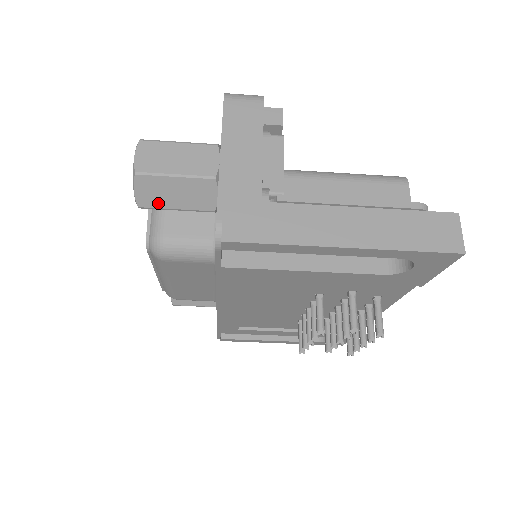
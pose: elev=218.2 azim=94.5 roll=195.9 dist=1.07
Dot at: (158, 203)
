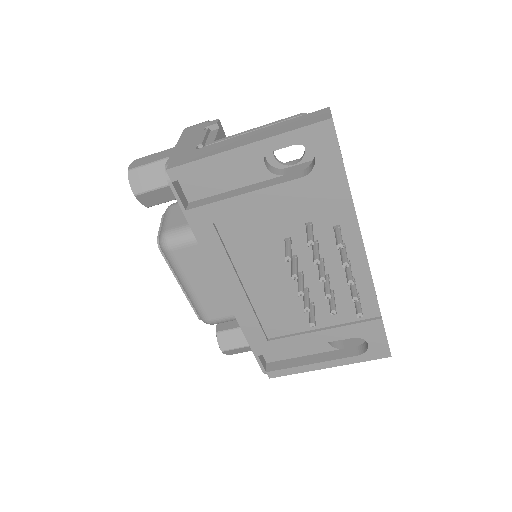
Dot at: (145, 187)
